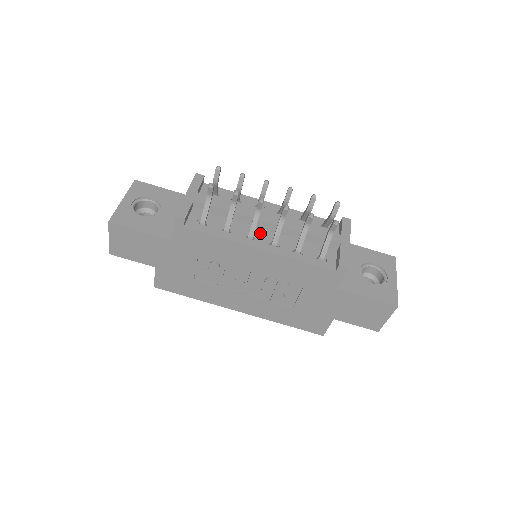
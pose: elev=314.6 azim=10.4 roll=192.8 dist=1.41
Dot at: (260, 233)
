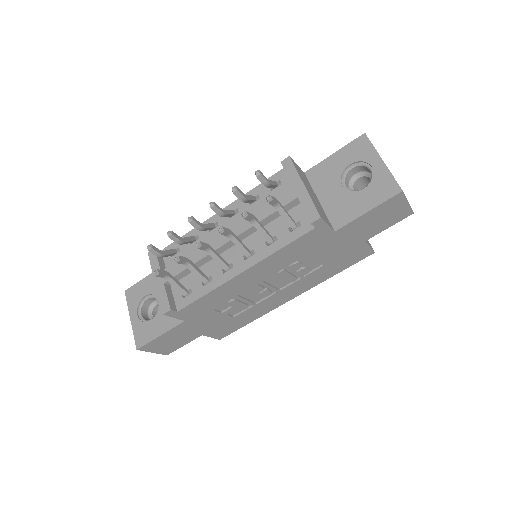
Dot at: (231, 255)
